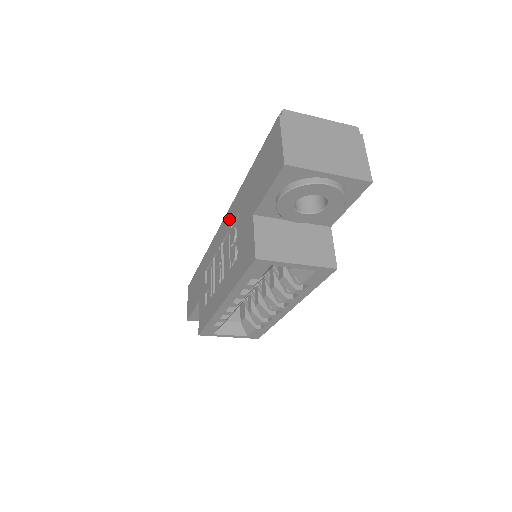
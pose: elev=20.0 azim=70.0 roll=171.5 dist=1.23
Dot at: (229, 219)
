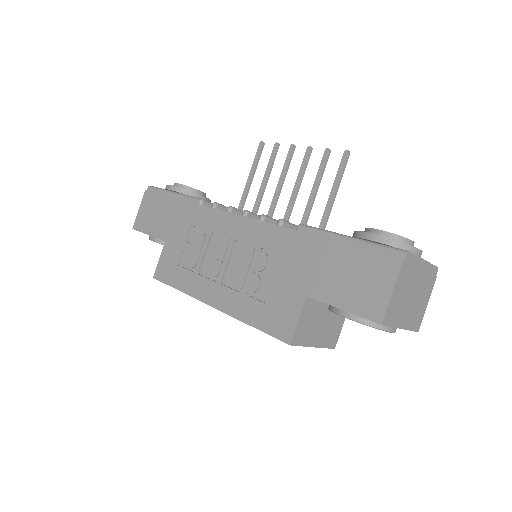
Dot at: (261, 235)
